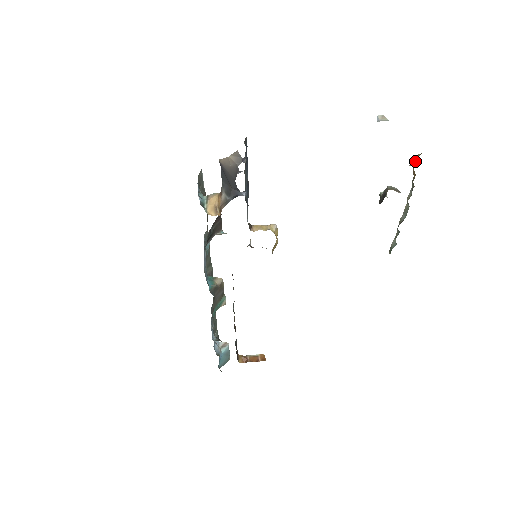
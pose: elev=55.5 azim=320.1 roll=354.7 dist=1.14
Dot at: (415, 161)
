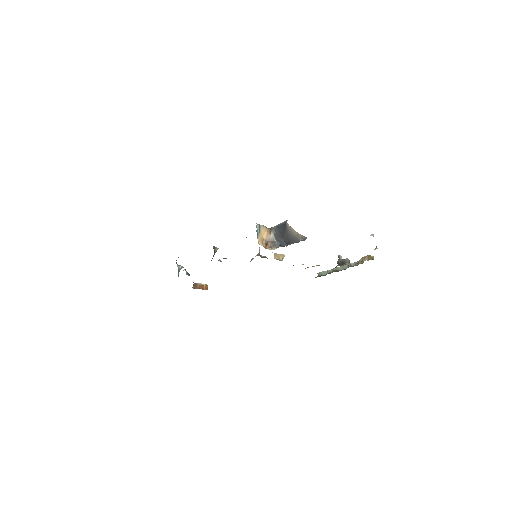
Dot at: occluded
